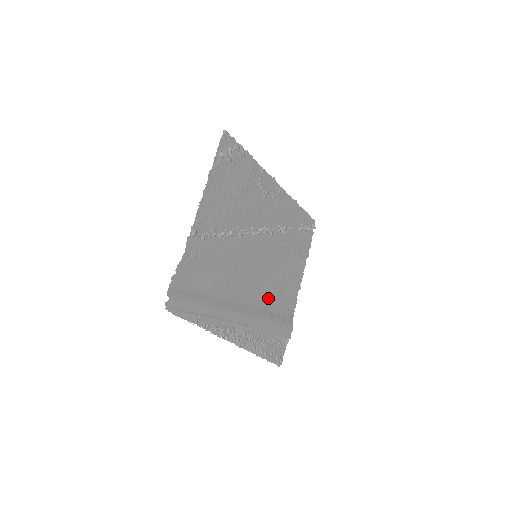
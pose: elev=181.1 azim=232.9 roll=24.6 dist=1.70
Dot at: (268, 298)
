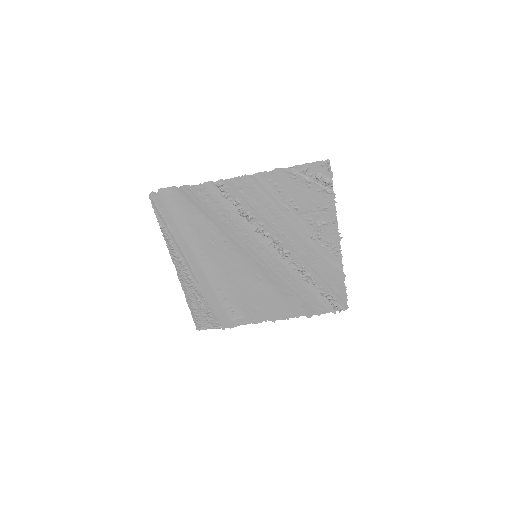
Dot at: (236, 288)
